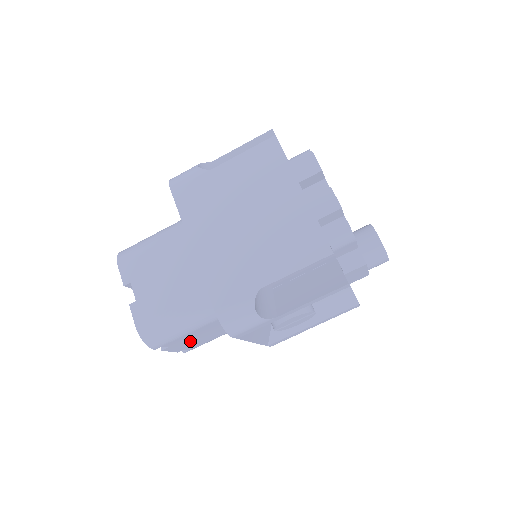
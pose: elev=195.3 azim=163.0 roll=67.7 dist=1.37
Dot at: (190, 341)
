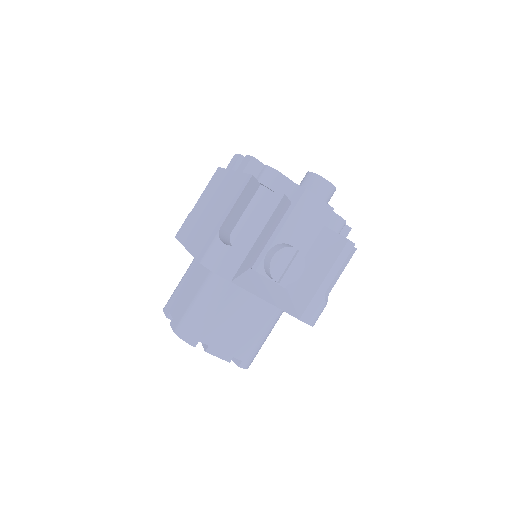
Dot at: (227, 338)
